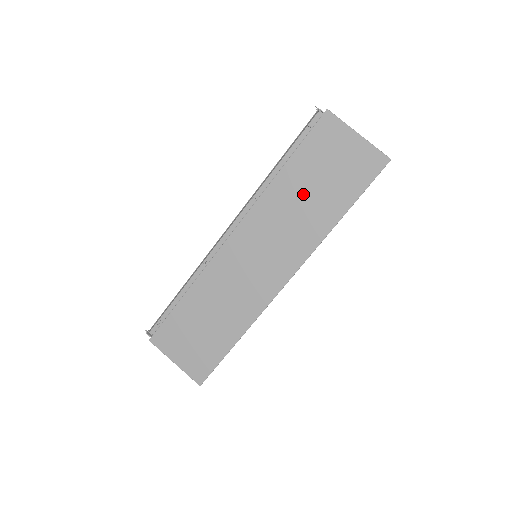
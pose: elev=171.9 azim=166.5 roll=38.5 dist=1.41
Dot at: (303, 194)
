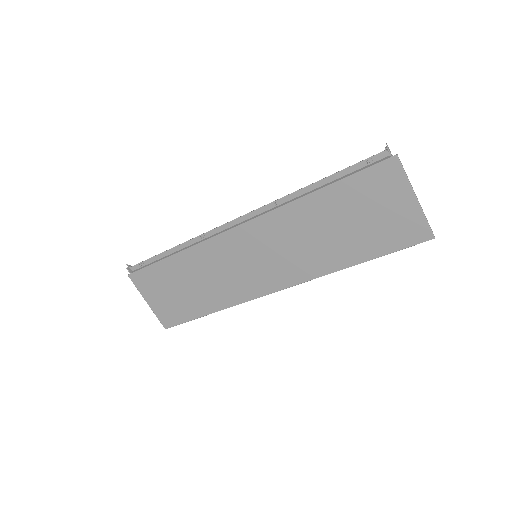
Dot at: (328, 226)
